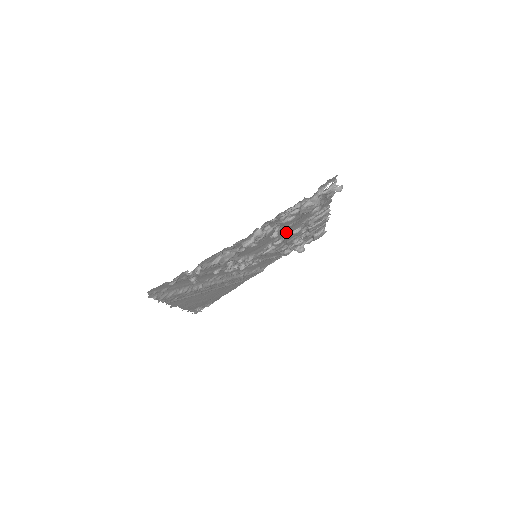
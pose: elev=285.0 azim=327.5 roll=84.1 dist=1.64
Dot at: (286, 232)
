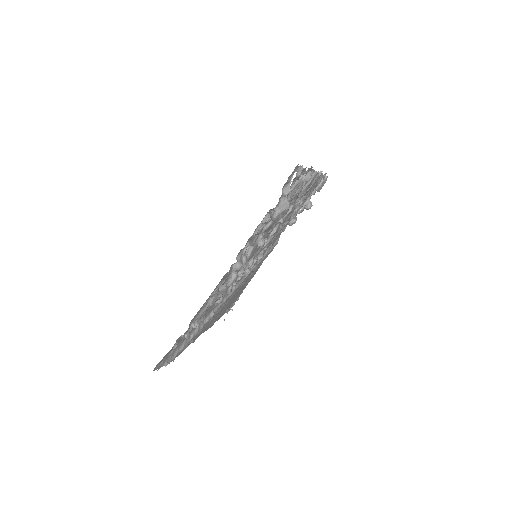
Dot at: occluded
